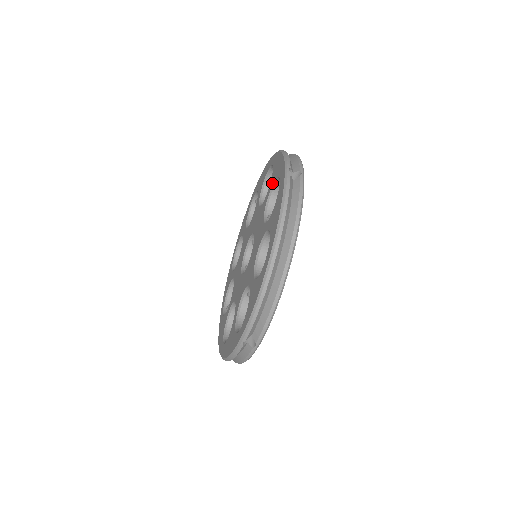
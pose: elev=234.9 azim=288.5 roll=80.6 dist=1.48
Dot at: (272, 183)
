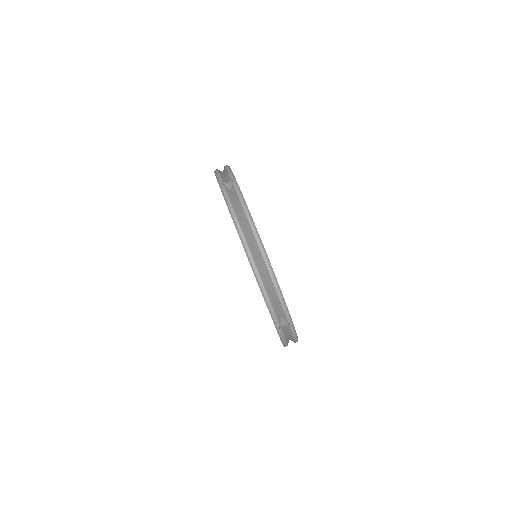
Dot at: occluded
